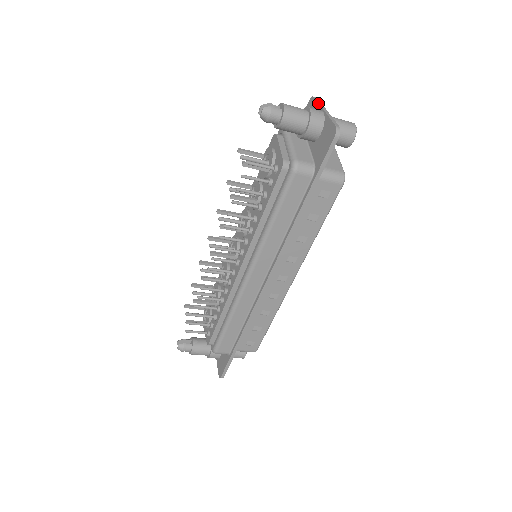
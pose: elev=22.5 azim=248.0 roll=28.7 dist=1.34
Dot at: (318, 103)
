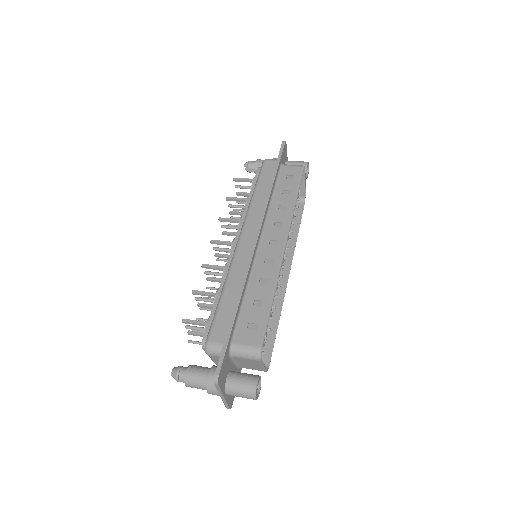
Dot at: (217, 390)
